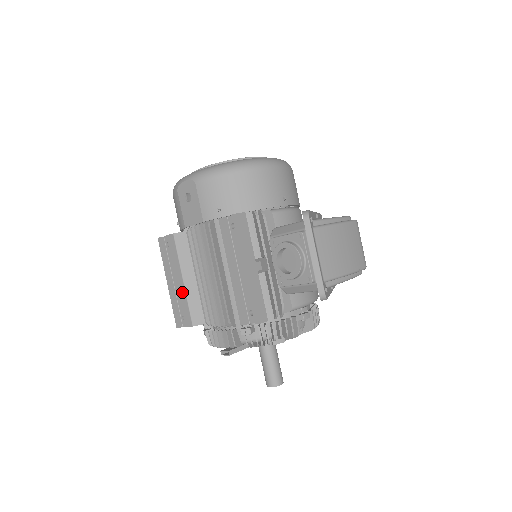
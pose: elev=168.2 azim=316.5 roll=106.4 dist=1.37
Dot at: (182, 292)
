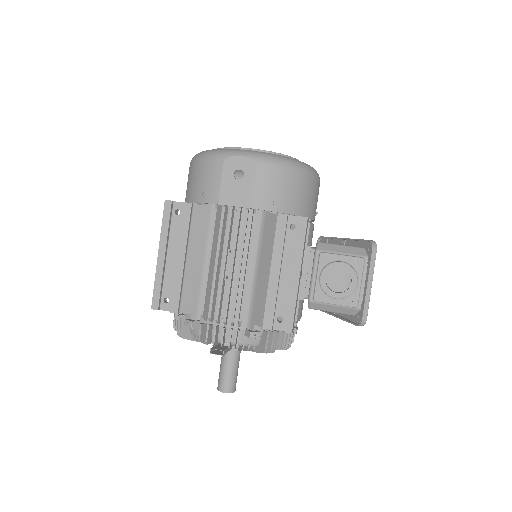
Dot at: (181, 272)
